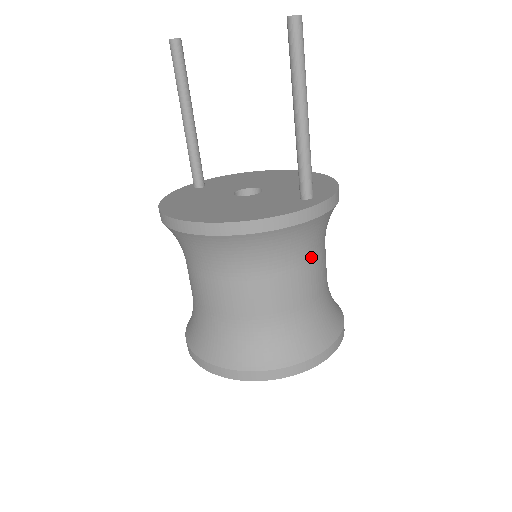
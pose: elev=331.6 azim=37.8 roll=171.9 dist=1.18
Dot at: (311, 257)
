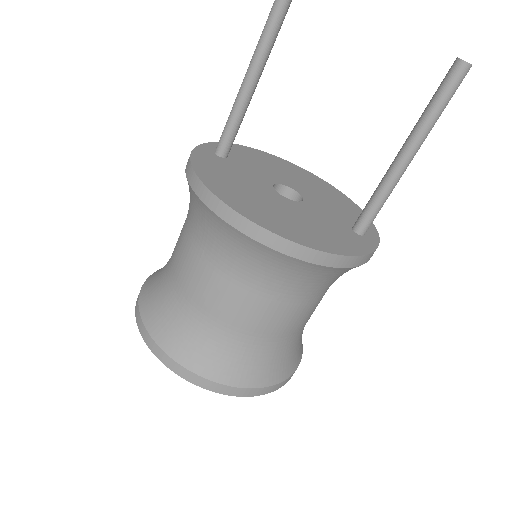
Dot at: occluded
